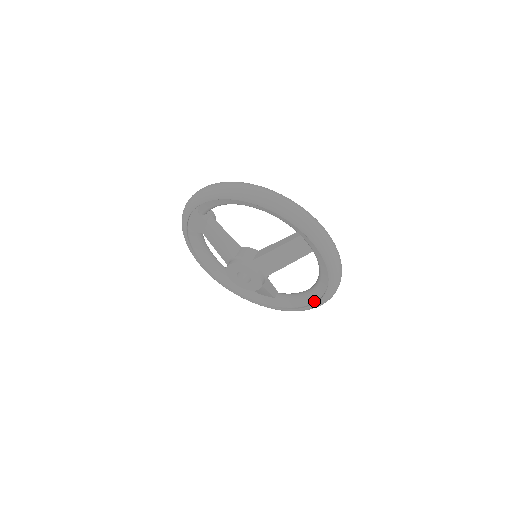
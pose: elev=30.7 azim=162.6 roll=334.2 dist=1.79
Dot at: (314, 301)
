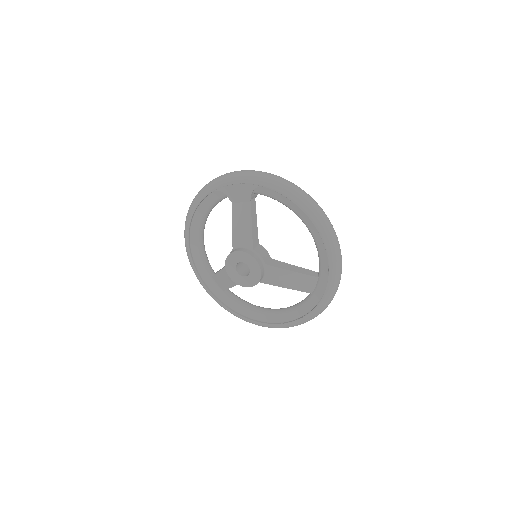
Dot at: (260, 320)
